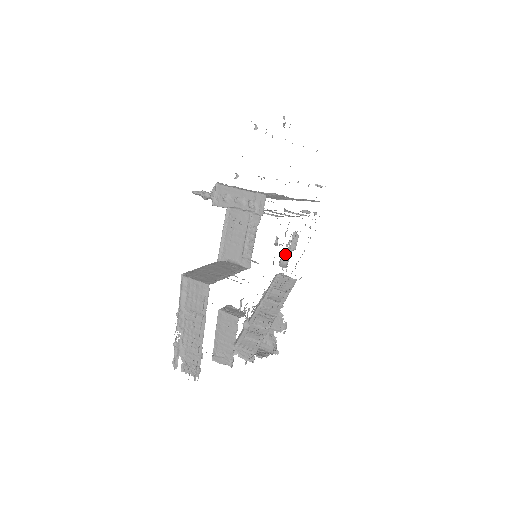
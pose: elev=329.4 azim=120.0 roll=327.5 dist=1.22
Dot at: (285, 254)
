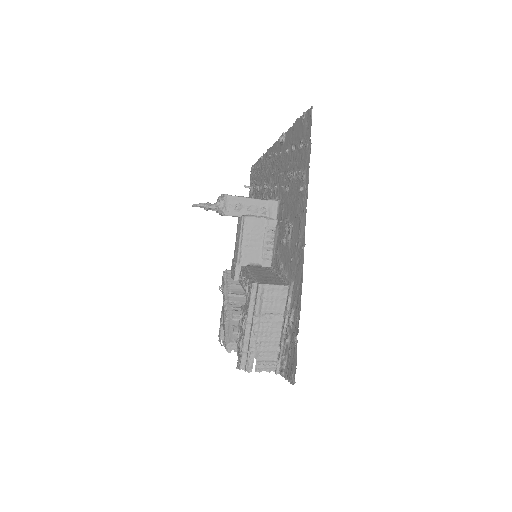
Dot at: occluded
